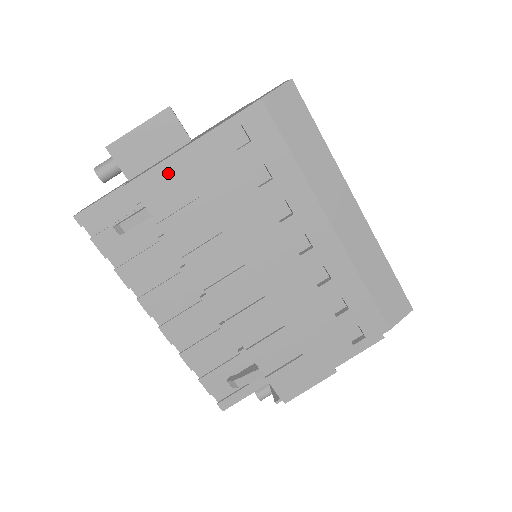
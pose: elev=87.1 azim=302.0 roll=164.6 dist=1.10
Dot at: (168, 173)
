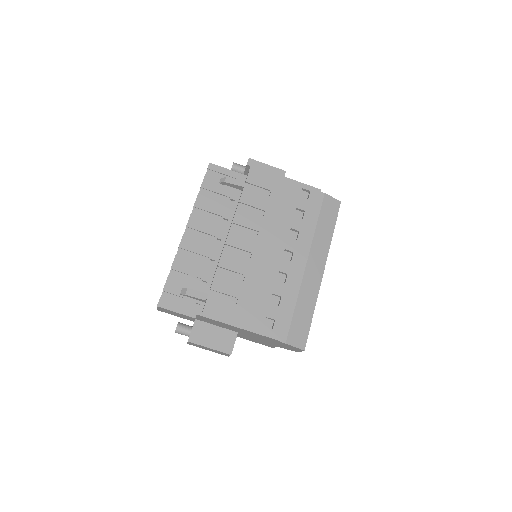
Dot at: (268, 177)
